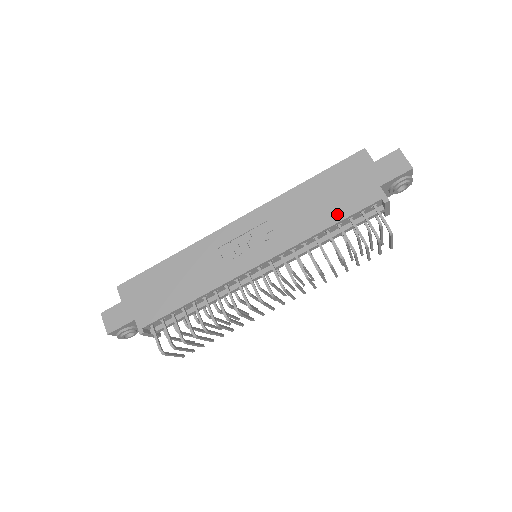
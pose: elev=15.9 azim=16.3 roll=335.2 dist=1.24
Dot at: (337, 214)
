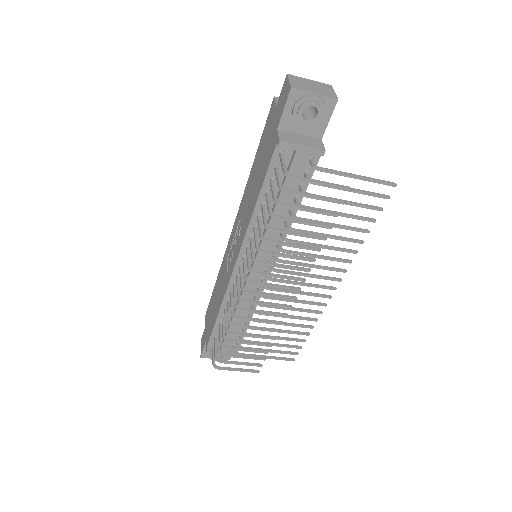
Dot at: (260, 183)
